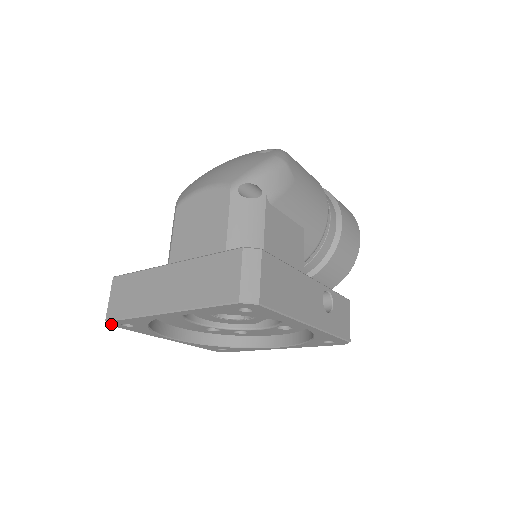
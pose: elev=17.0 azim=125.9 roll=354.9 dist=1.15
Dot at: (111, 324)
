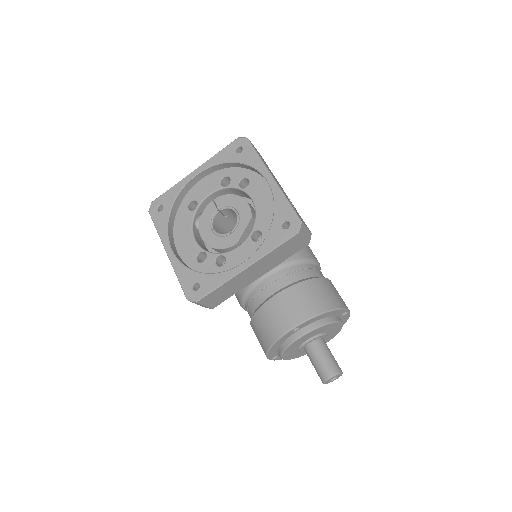
Dot at: (151, 208)
